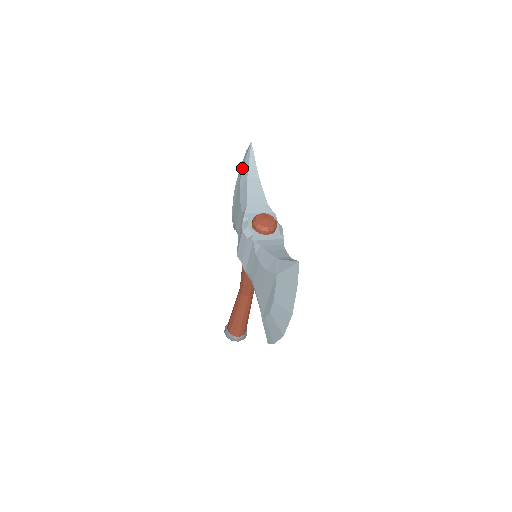
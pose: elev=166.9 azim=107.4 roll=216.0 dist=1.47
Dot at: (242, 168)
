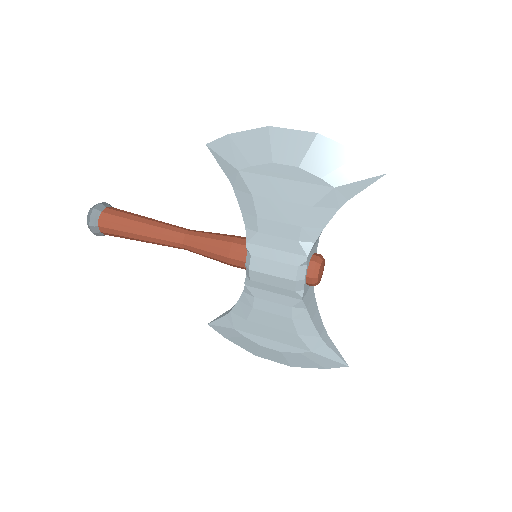
Dot at: (342, 186)
